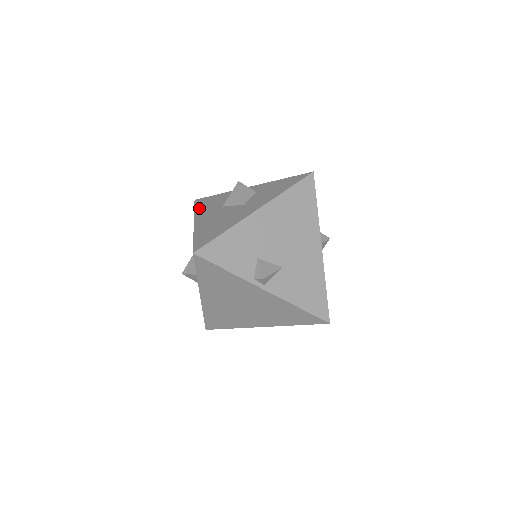
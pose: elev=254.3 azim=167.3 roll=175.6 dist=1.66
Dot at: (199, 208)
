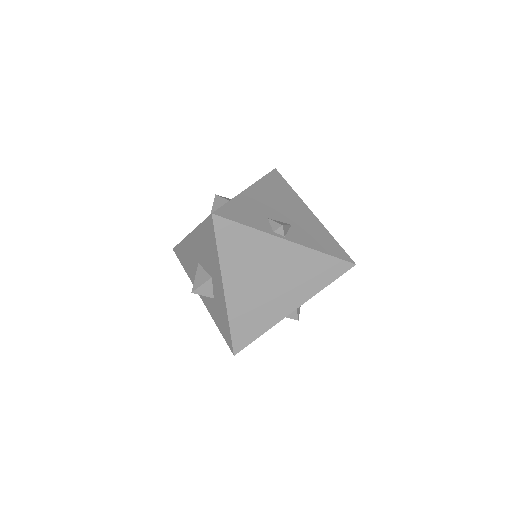
Dot at: occluded
